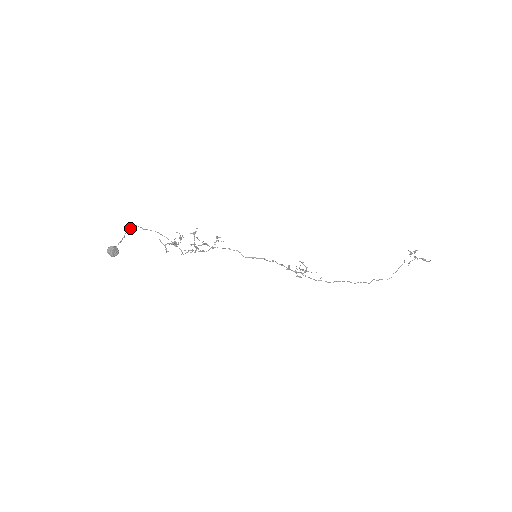
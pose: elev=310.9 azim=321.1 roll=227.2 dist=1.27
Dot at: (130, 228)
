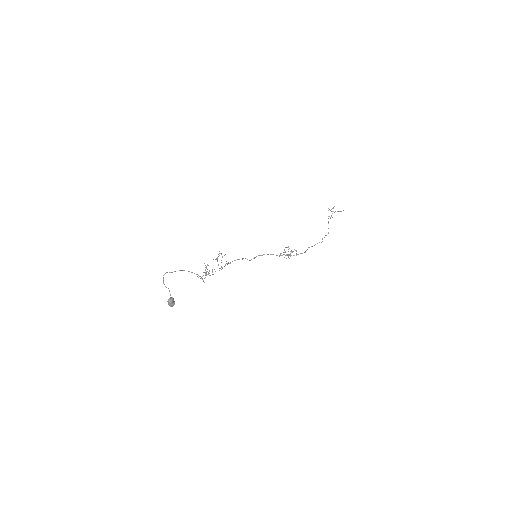
Dot at: (163, 277)
